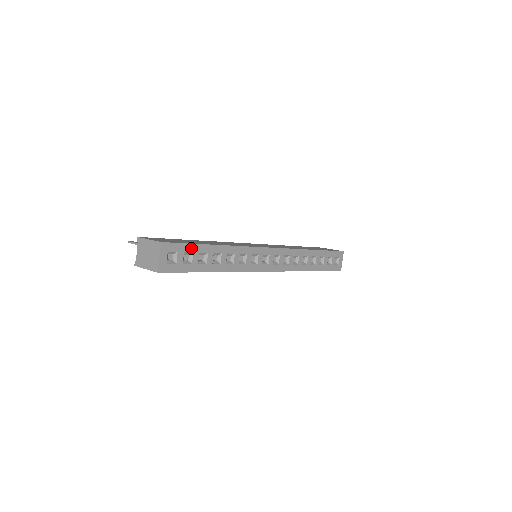
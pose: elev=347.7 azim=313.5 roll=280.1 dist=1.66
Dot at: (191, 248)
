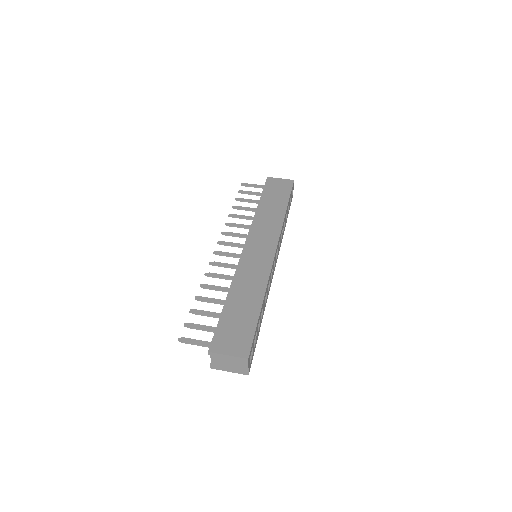
Dot at: (256, 332)
